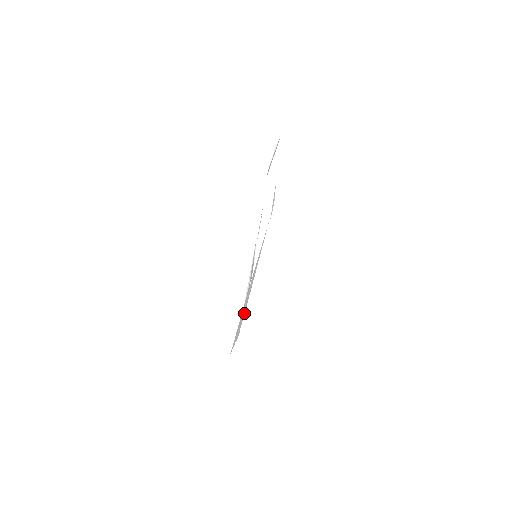
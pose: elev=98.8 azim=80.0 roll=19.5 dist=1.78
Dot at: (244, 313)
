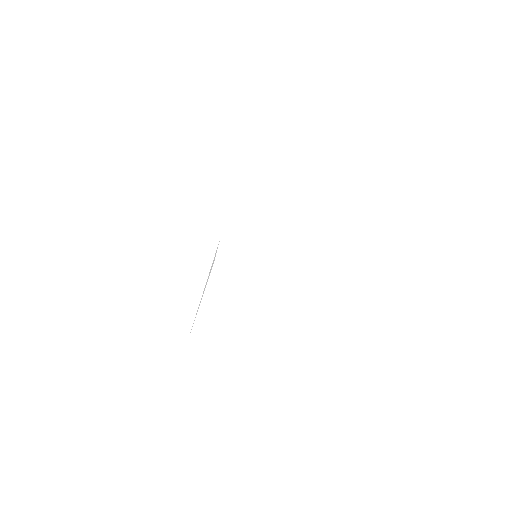
Dot at: occluded
